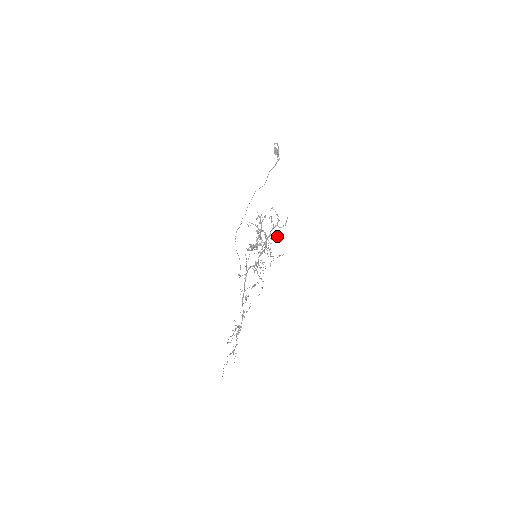
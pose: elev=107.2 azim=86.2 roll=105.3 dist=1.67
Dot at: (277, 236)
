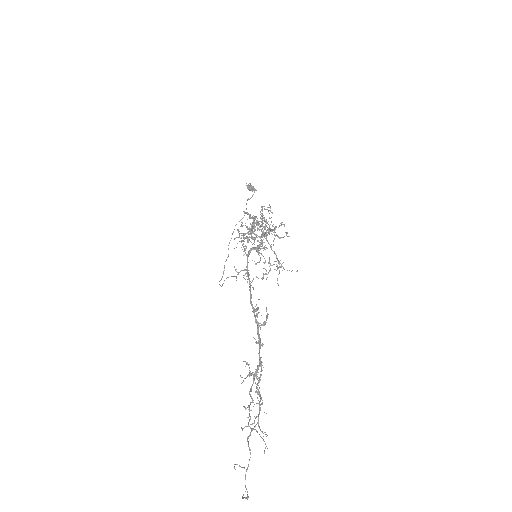
Dot at: occluded
